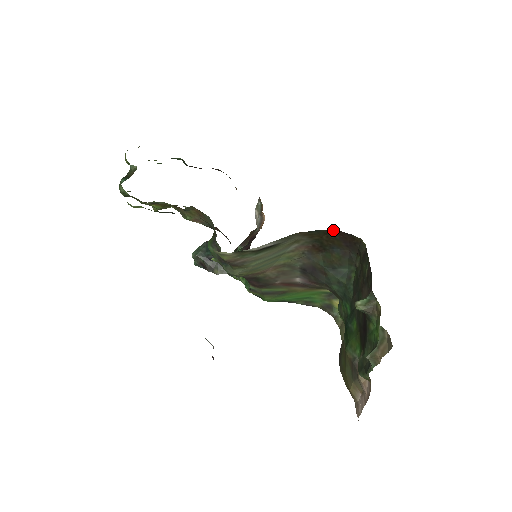
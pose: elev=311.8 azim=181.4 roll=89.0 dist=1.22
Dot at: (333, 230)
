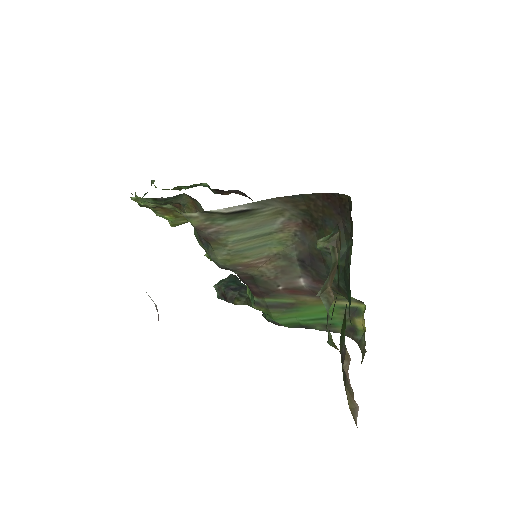
Dot at: (319, 194)
